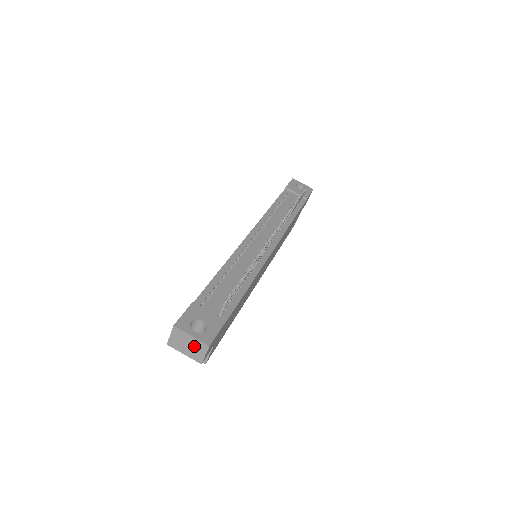
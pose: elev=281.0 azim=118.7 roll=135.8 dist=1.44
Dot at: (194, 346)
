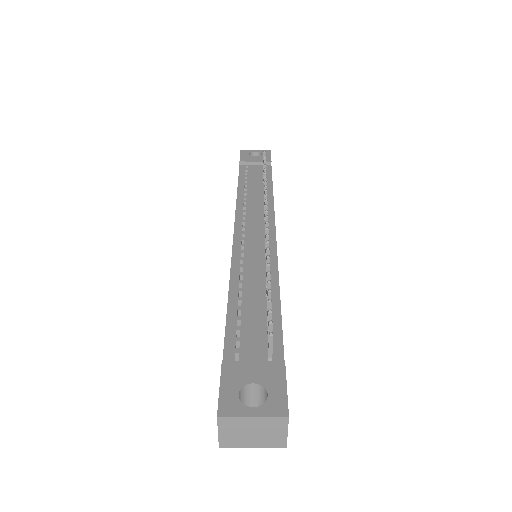
Dot at: (264, 429)
